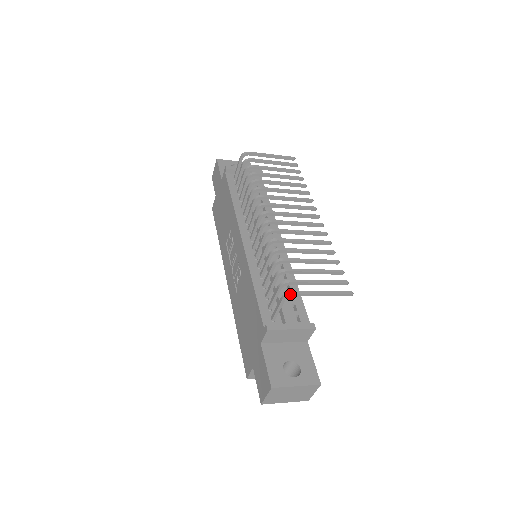
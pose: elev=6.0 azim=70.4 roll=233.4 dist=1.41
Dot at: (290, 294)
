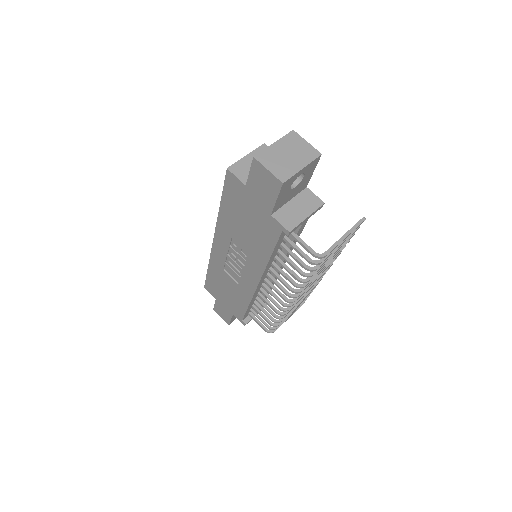
Dot at: occluded
